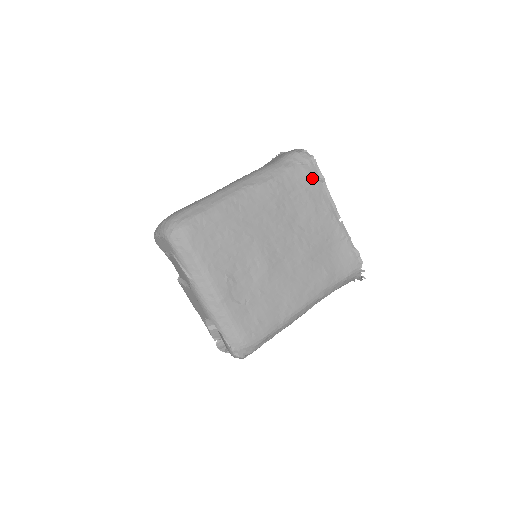
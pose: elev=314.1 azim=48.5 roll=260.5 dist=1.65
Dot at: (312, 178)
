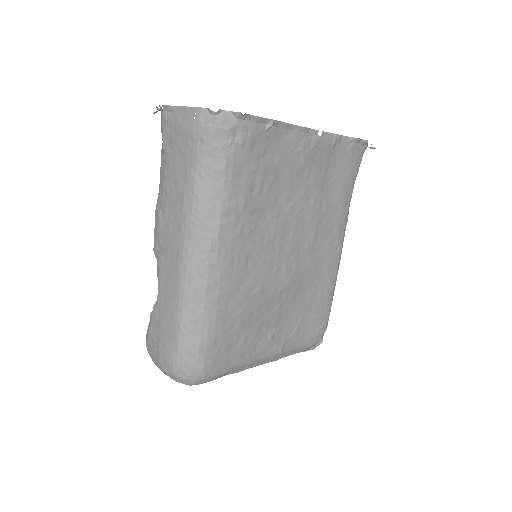
Dot at: (259, 140)
